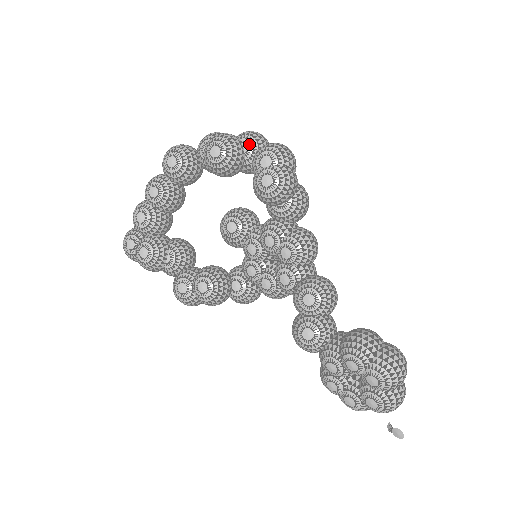
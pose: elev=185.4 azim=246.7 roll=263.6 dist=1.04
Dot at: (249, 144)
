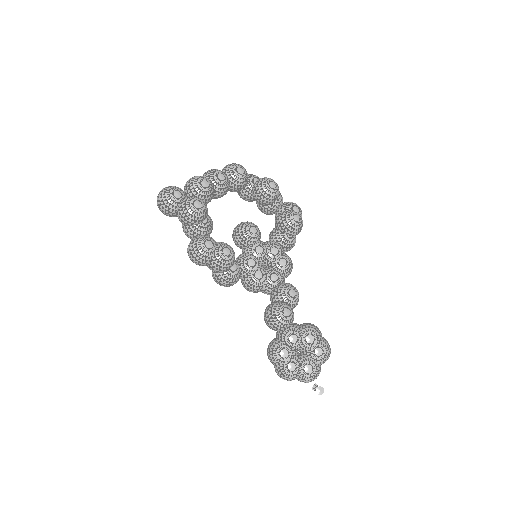
Dot at: (281, 196)
